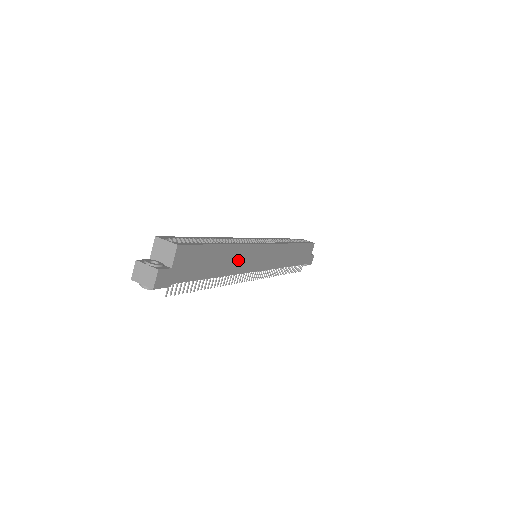
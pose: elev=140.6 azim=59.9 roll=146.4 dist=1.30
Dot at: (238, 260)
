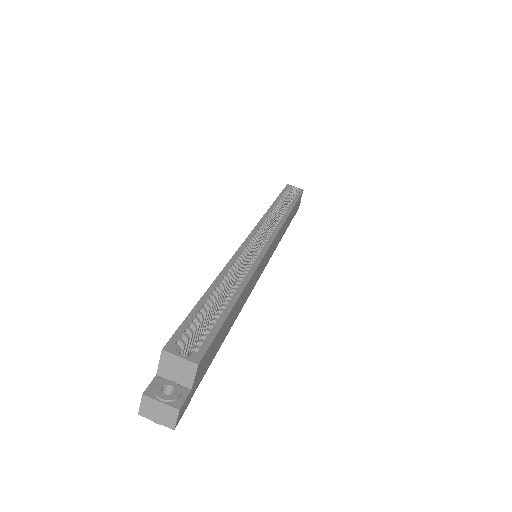
Dot at: (247, 292)
